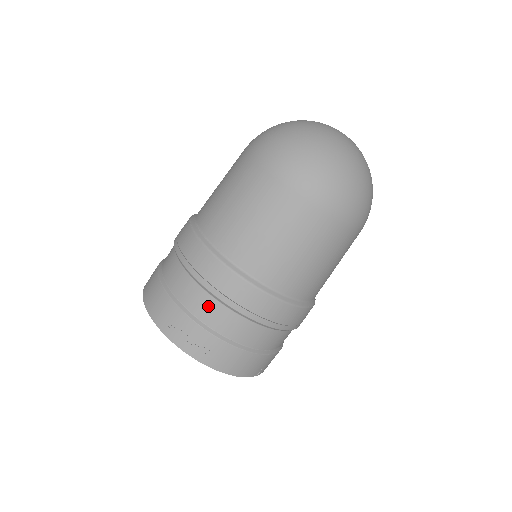
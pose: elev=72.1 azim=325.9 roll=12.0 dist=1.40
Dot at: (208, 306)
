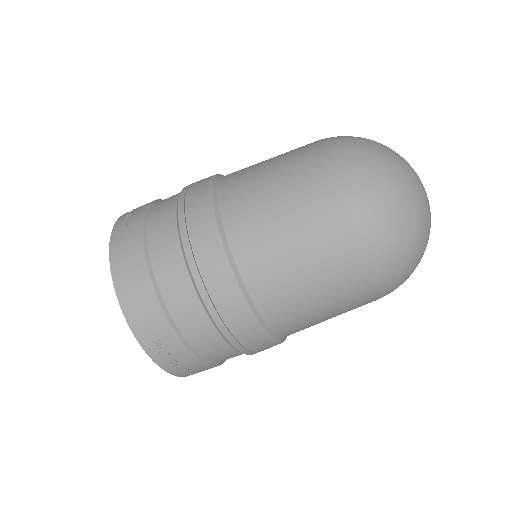
Dot at: (212, 342)
